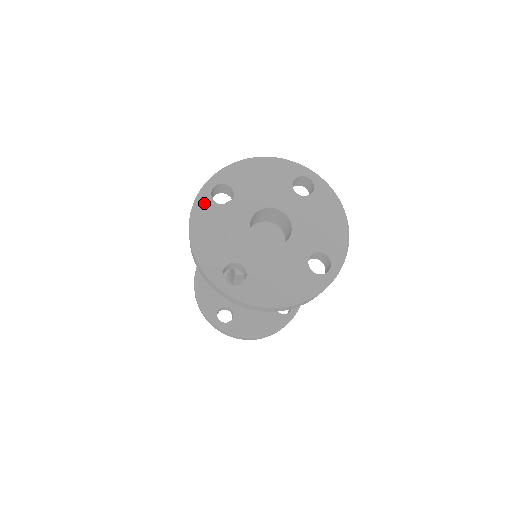
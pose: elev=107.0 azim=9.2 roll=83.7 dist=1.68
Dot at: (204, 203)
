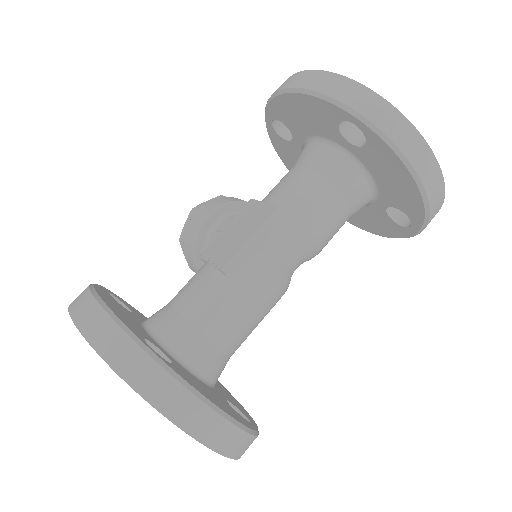
Dot at: occluded
